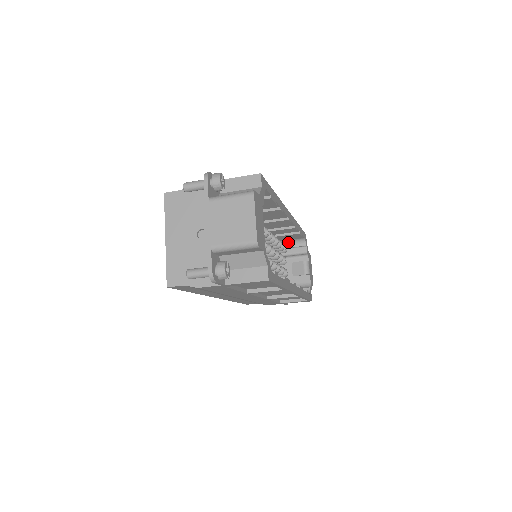
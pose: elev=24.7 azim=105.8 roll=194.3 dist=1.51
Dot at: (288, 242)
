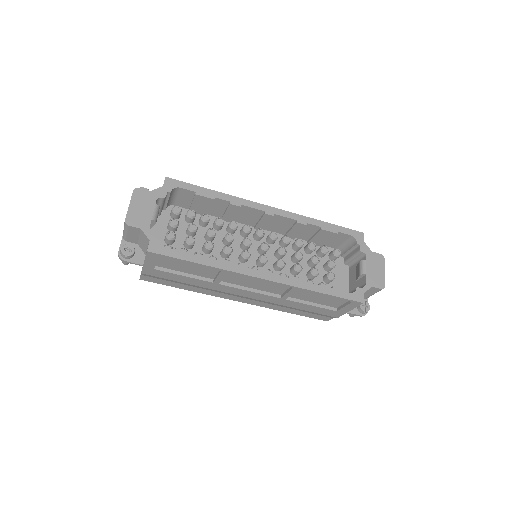
Dot at: (345, 246)
